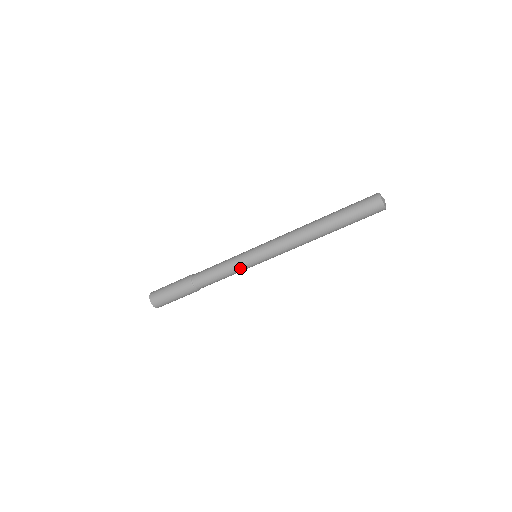
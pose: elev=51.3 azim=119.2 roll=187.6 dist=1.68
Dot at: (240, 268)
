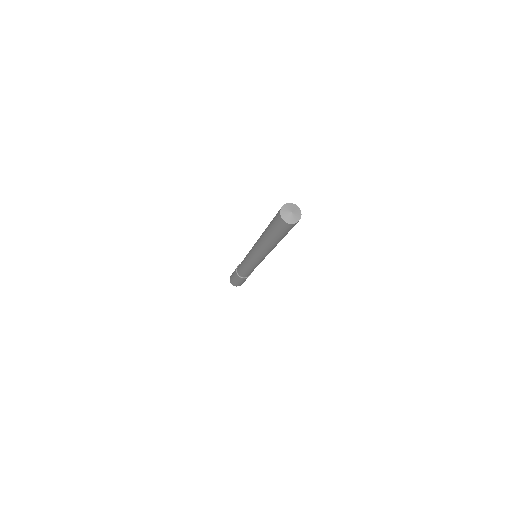
Dot at: (250, 267)
